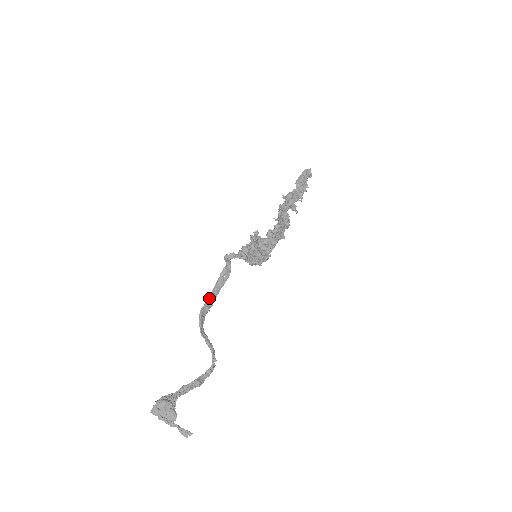
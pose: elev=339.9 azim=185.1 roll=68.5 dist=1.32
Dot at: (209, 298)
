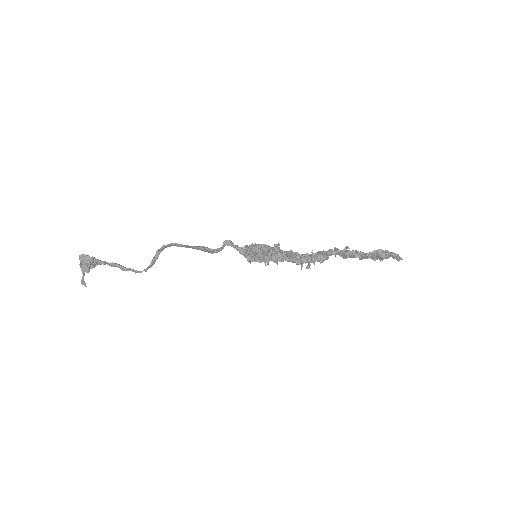
Dot at: (185, 245)
